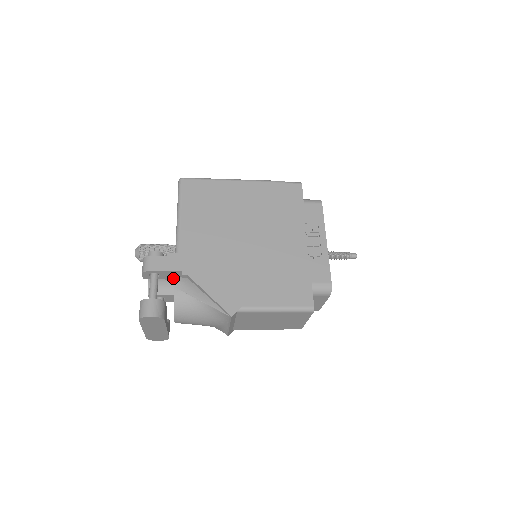
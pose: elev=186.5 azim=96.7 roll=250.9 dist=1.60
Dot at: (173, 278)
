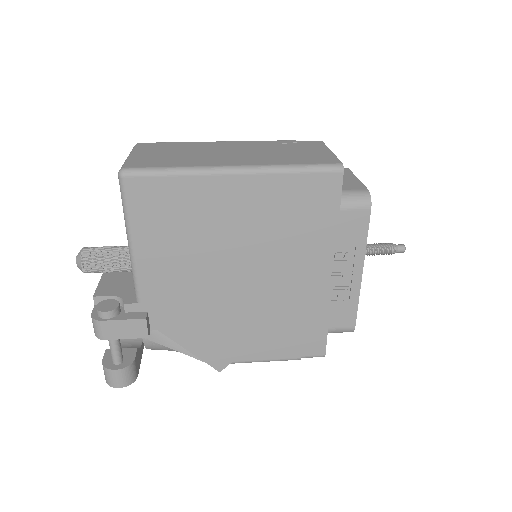
Dot at: occluded
